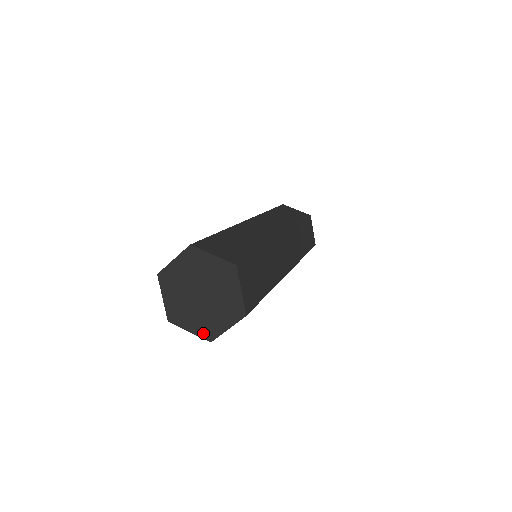
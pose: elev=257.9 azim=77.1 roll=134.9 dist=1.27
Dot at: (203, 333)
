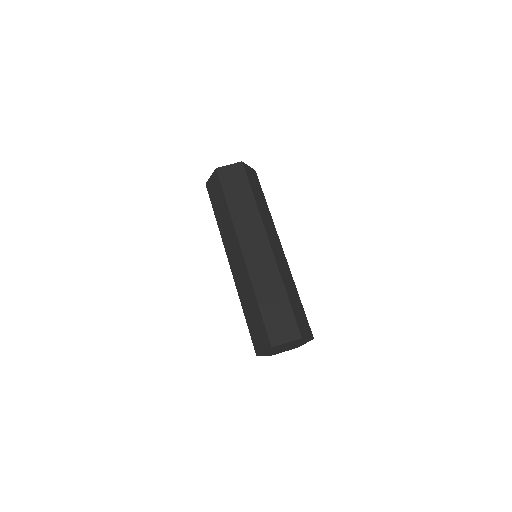
Dot at: occluded
